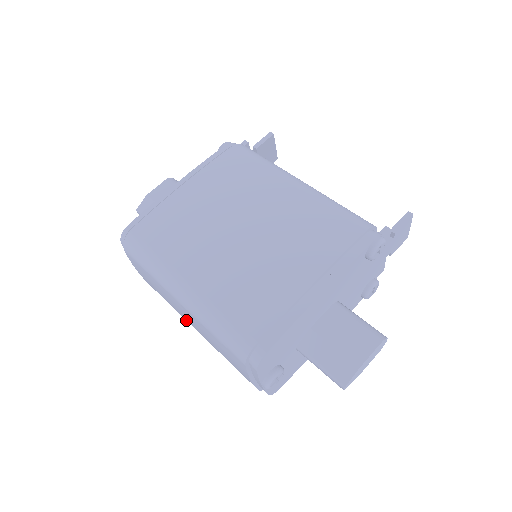
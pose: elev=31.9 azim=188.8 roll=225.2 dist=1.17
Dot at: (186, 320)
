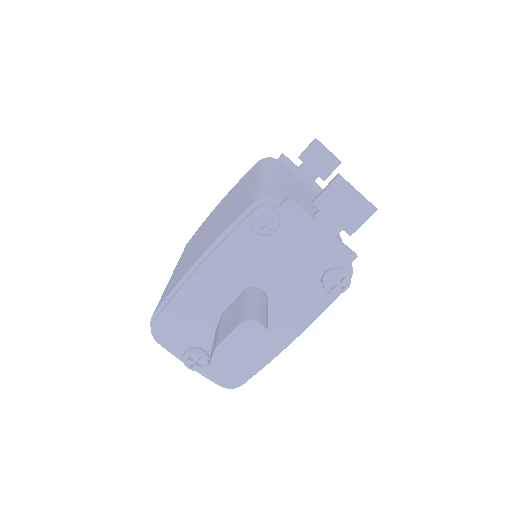
Dot at: occluded
